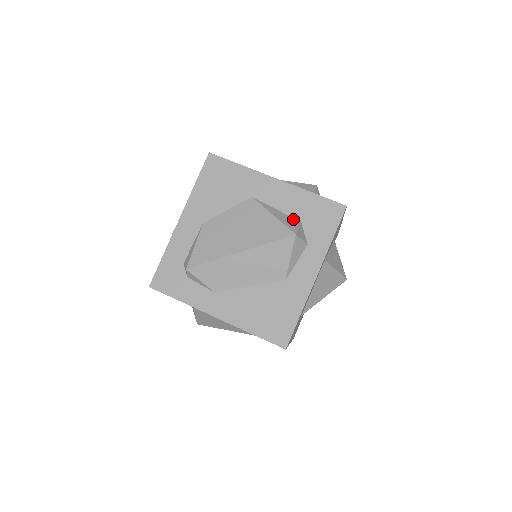
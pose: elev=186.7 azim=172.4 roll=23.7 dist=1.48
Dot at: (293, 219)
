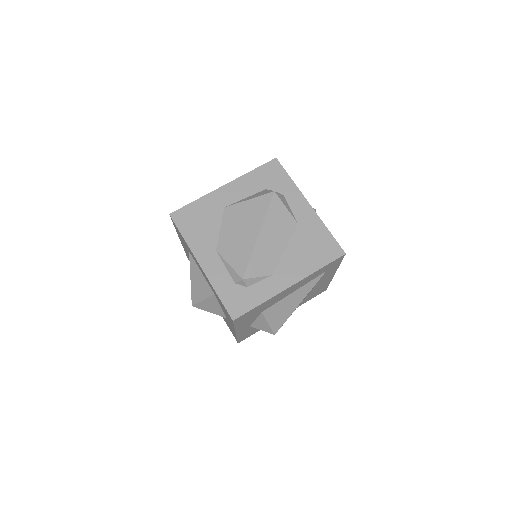
Dot at: (260, 192)
